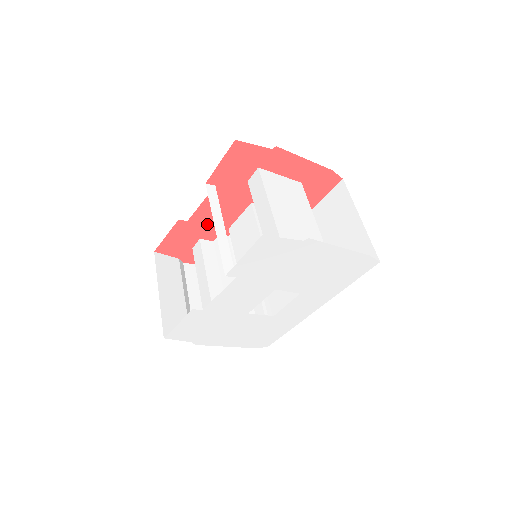
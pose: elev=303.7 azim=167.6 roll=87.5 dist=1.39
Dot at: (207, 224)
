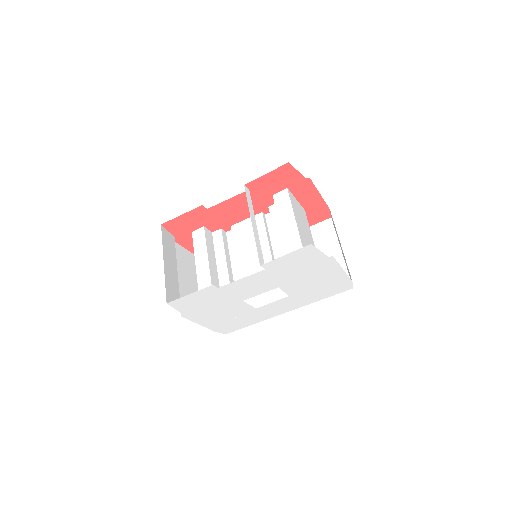
Dot at: (219, 216)
